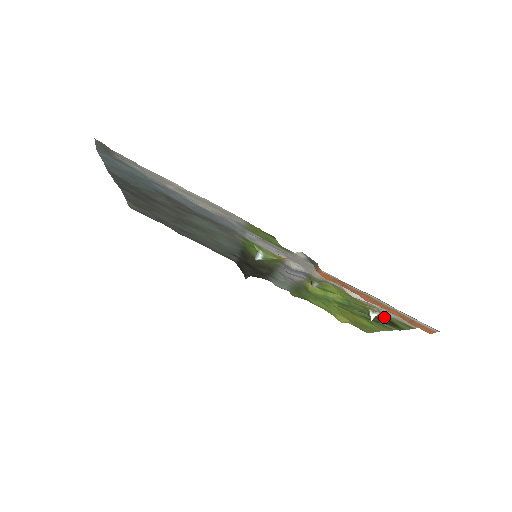
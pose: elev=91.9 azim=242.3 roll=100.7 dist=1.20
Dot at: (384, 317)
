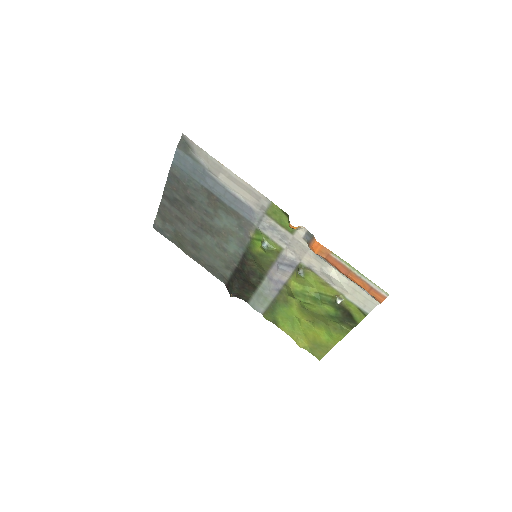
Dot at: (346, 306)
